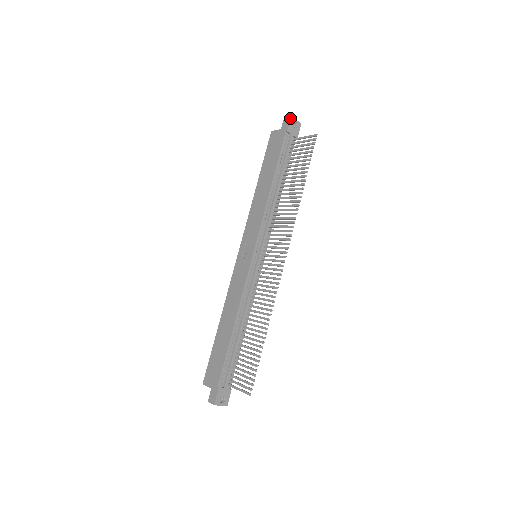
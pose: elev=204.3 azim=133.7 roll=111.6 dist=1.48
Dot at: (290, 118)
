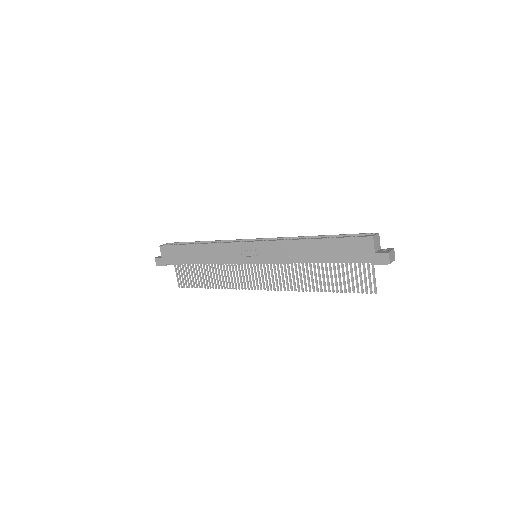
Dot at: (387, 264)
